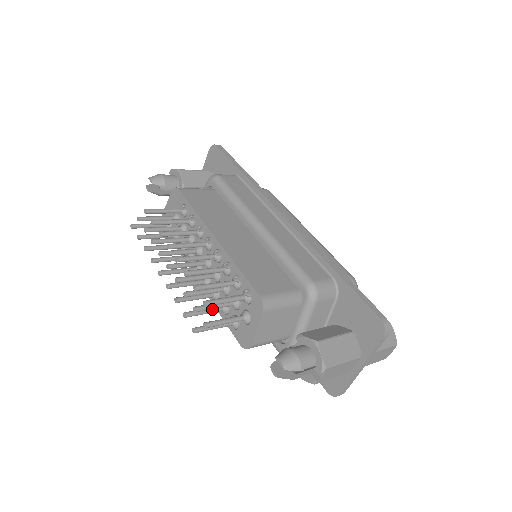
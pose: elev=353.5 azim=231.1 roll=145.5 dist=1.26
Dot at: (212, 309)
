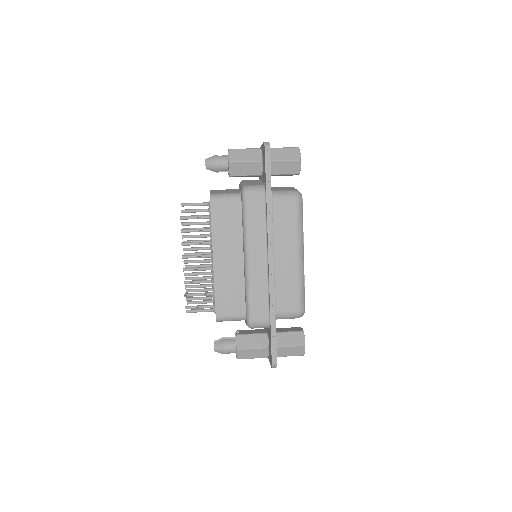
Dot at: (204, 291)
